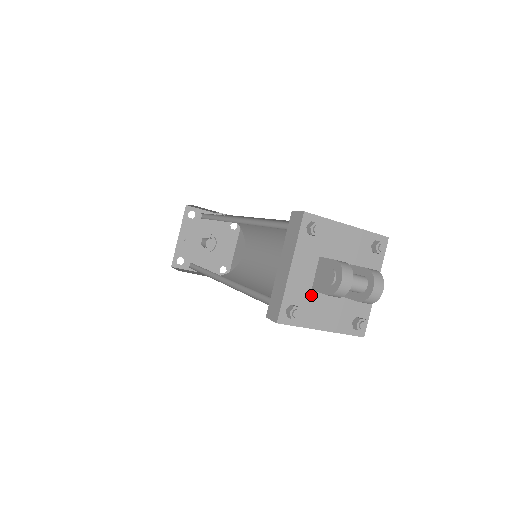
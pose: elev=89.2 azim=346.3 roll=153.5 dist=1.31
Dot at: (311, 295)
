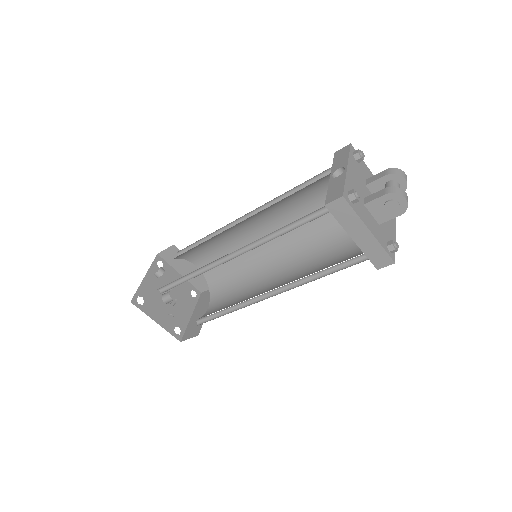
Dot at: (381, 227)
